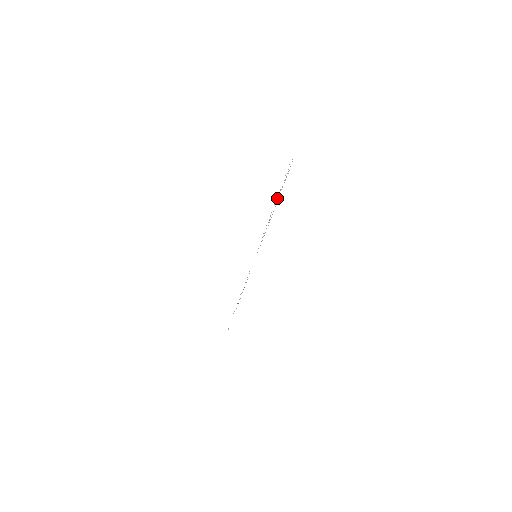
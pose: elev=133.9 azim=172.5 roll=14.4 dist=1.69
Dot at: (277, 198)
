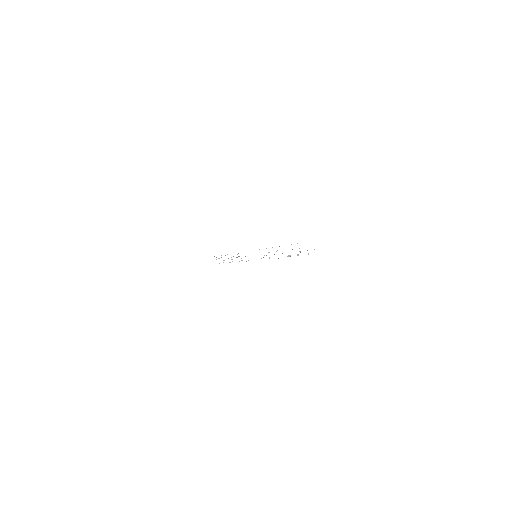
Dot at: occluded
